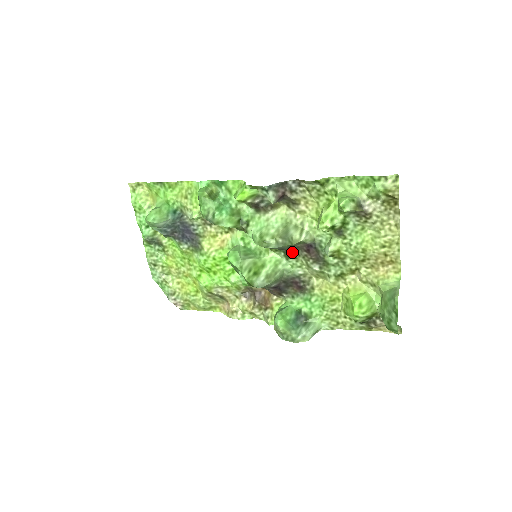
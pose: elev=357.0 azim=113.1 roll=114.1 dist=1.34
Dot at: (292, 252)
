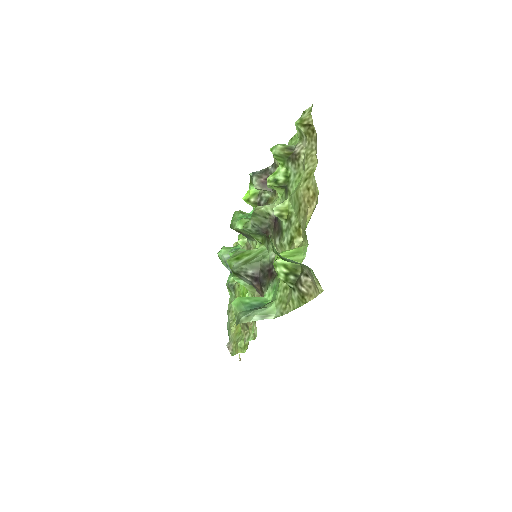
Dot at: (270, 236)
